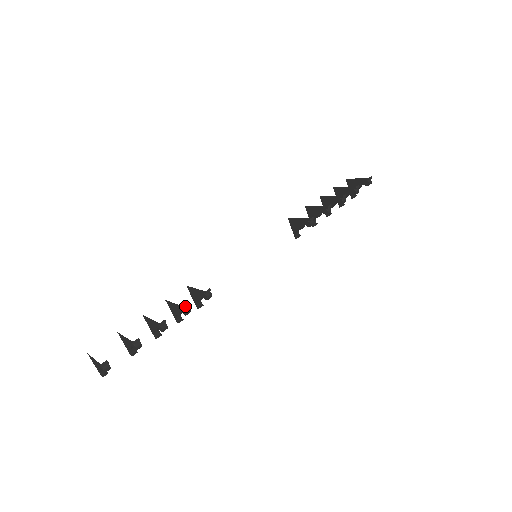
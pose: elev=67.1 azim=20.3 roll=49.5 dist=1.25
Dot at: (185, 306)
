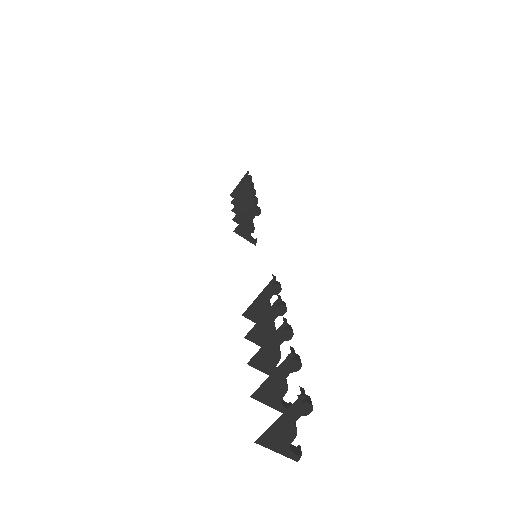
Dot at: (278, 298)
